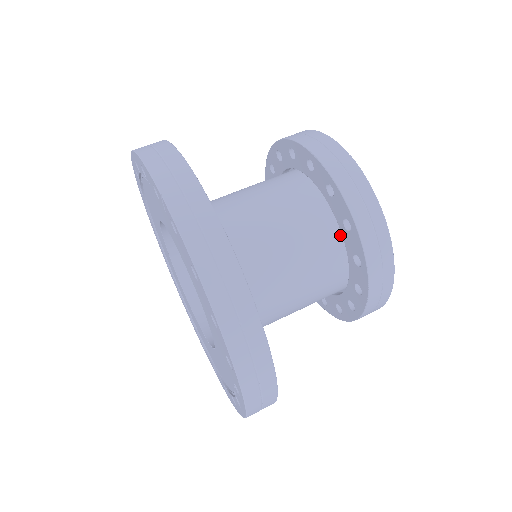
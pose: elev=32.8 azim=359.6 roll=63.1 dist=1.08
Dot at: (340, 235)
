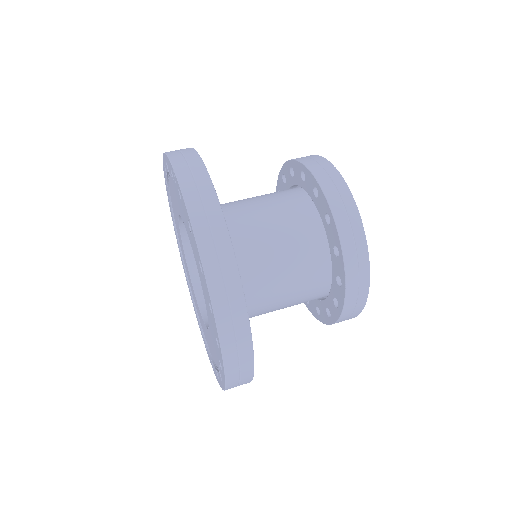
Dot at: (324, 232)
